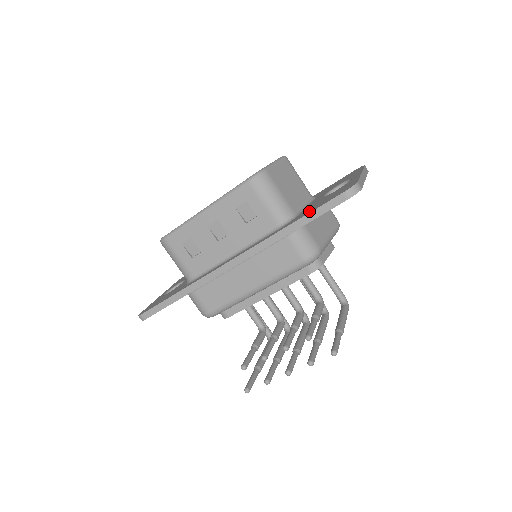
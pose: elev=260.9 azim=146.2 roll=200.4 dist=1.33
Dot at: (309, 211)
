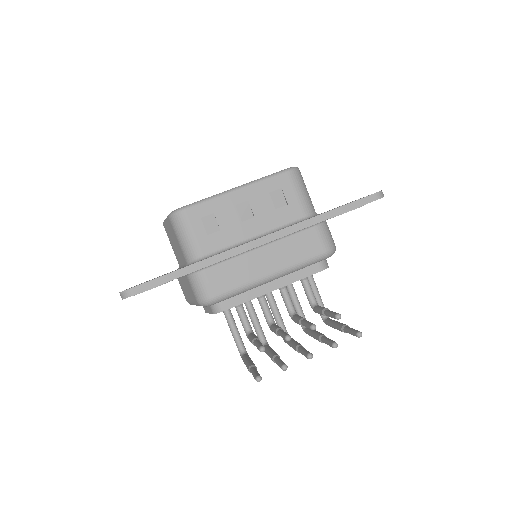
Dot at: occluded
